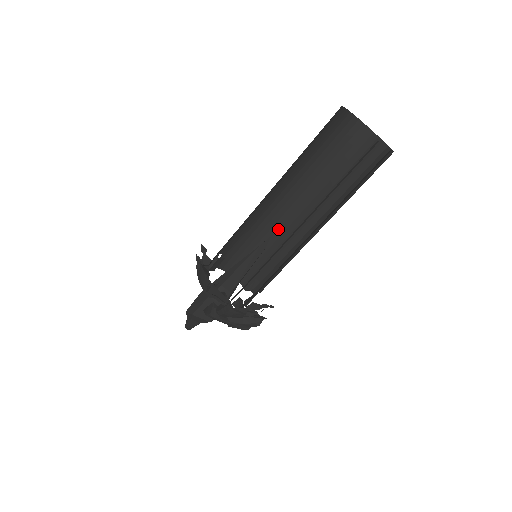
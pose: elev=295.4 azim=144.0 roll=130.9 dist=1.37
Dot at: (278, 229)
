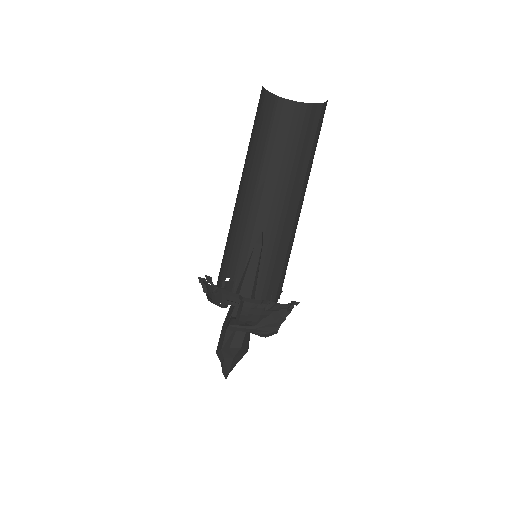
Dot at: (271, 231)
